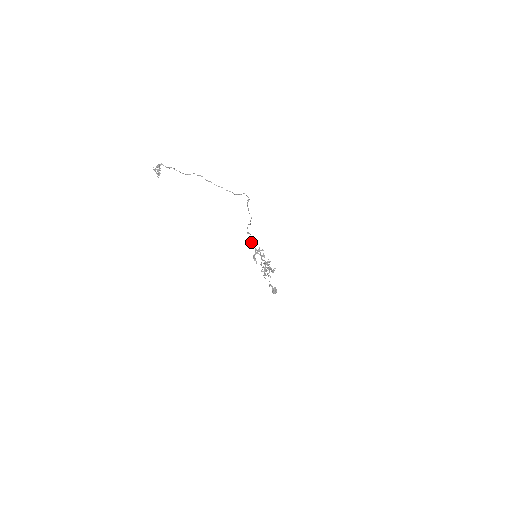
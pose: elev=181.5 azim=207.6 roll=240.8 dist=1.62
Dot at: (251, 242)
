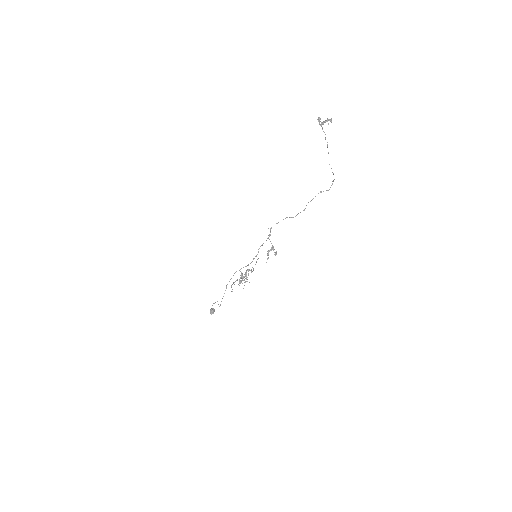
Dot at: occluded
